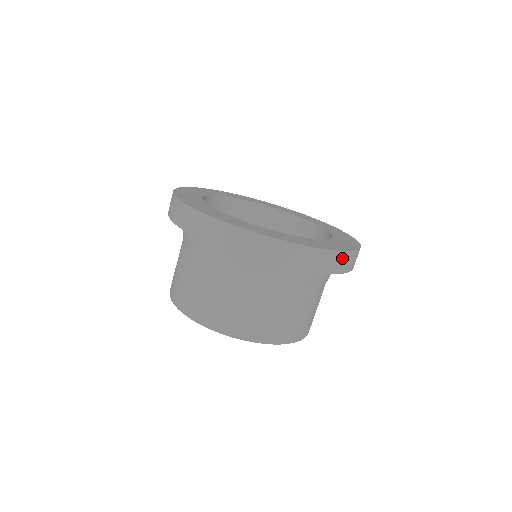
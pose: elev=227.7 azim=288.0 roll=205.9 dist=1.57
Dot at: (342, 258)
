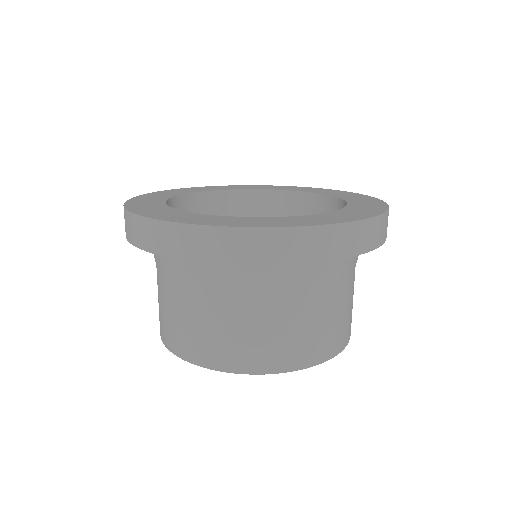
Dot at: (353, 232)
